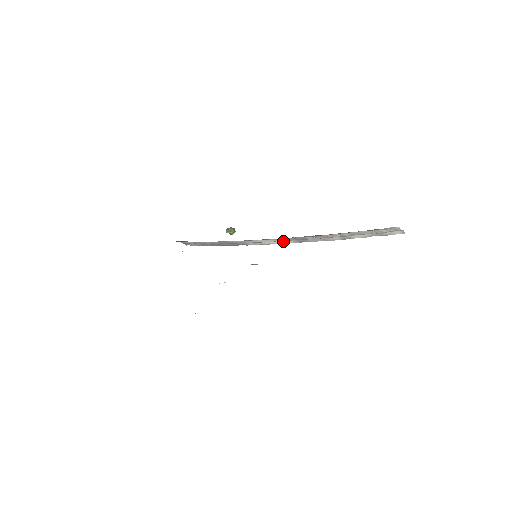
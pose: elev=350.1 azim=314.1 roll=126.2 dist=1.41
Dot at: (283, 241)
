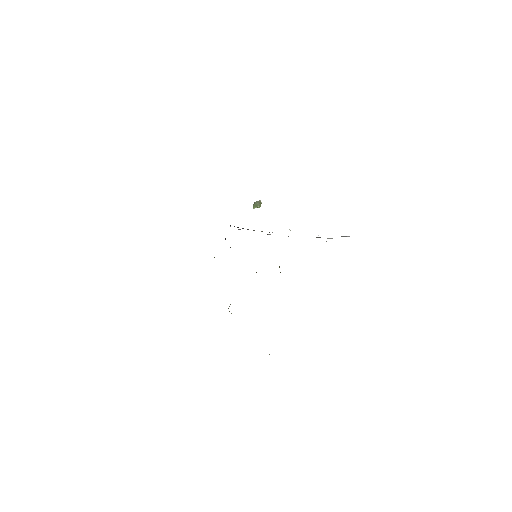
Dot at: occluded
